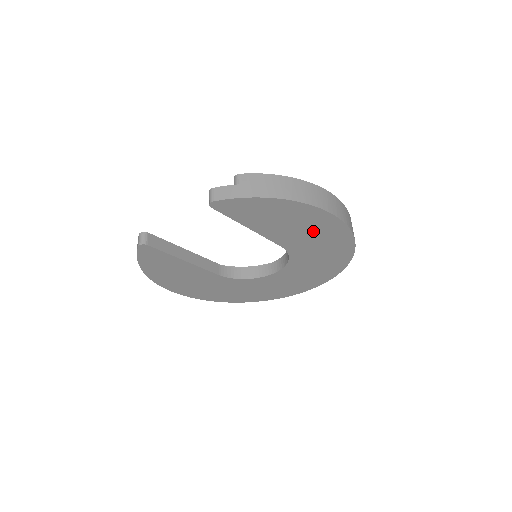
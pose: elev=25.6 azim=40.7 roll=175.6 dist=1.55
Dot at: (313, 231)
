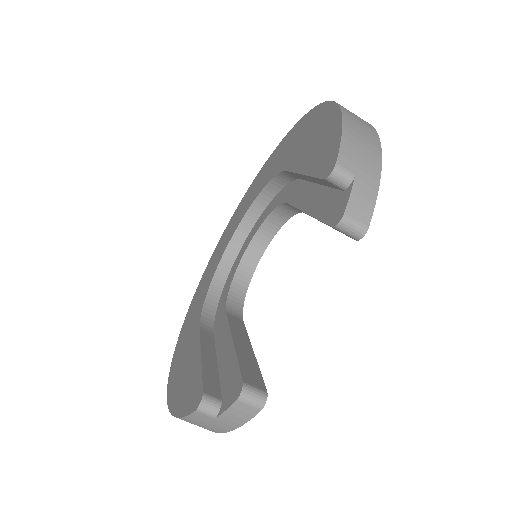
Dot at: occluded
